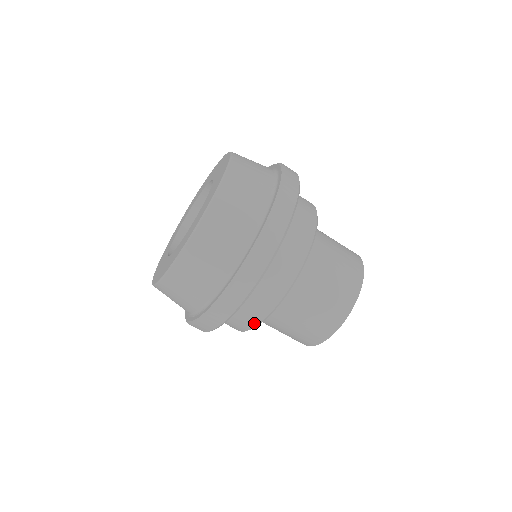
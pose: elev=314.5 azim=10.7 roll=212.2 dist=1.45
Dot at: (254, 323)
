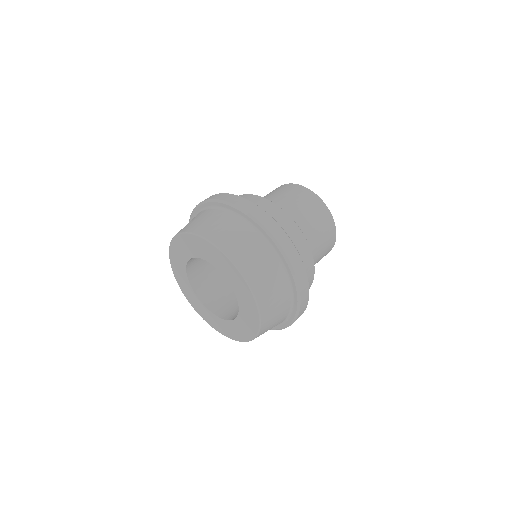
Dot at: (312, 276)
